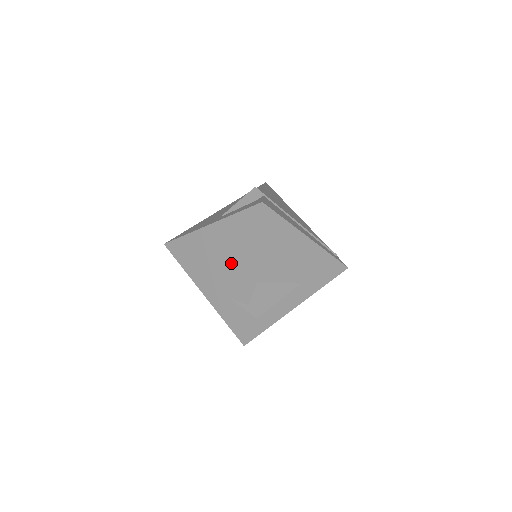
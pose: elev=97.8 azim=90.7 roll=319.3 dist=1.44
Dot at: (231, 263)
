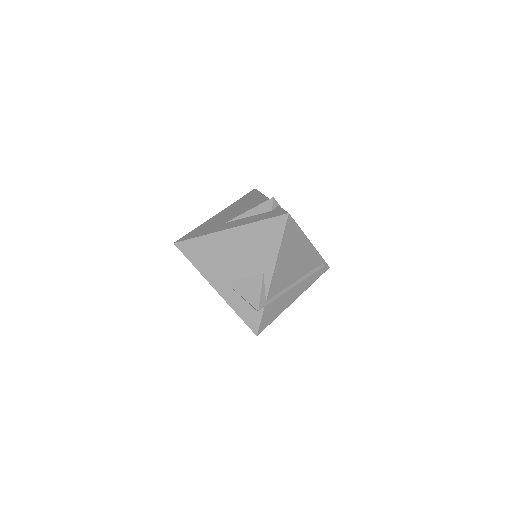
Dot at: occluded
